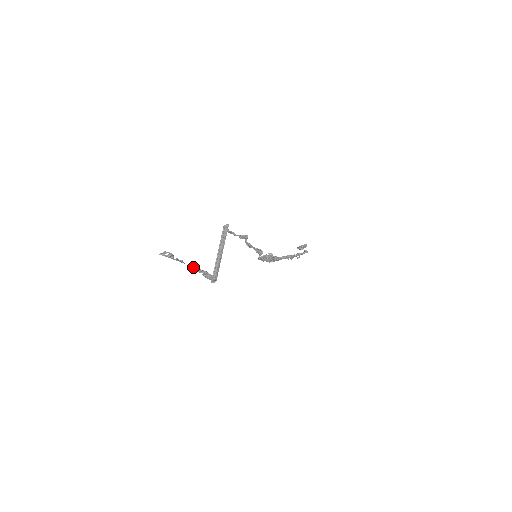
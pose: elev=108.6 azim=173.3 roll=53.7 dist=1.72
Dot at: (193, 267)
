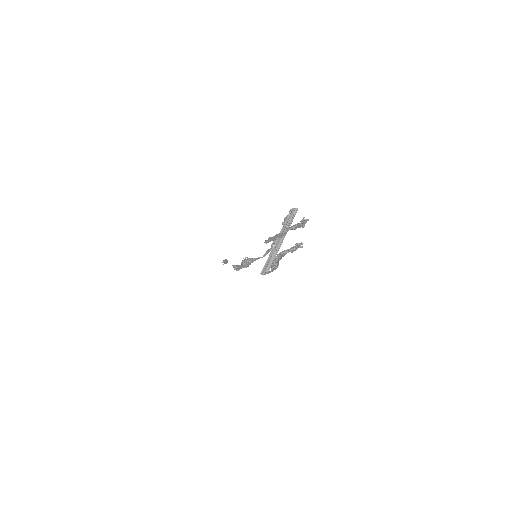
Dot at: (301, 246)
